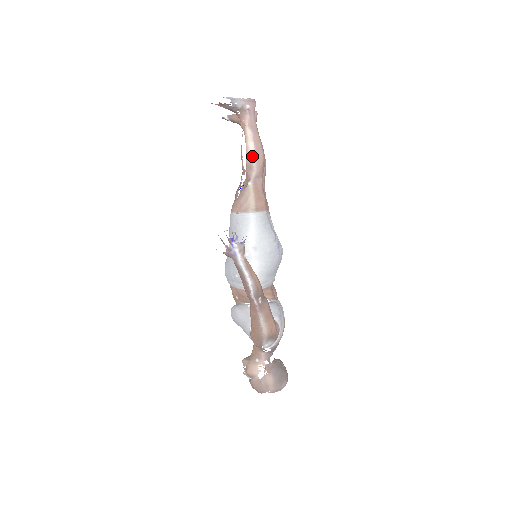
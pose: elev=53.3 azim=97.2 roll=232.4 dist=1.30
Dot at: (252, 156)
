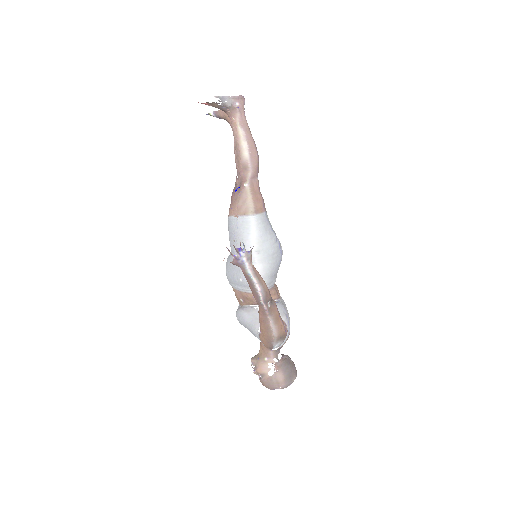
Dot at: (246, 156)
